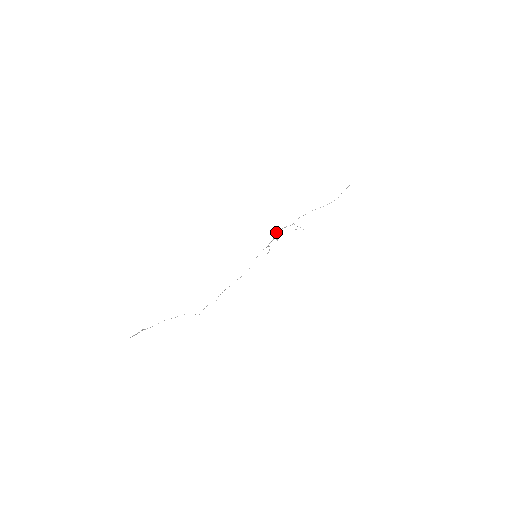
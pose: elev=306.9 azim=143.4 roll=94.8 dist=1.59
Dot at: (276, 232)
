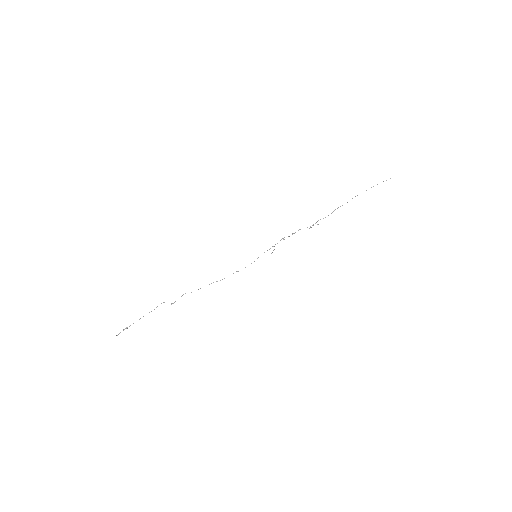
Dot at: (288, 236)
